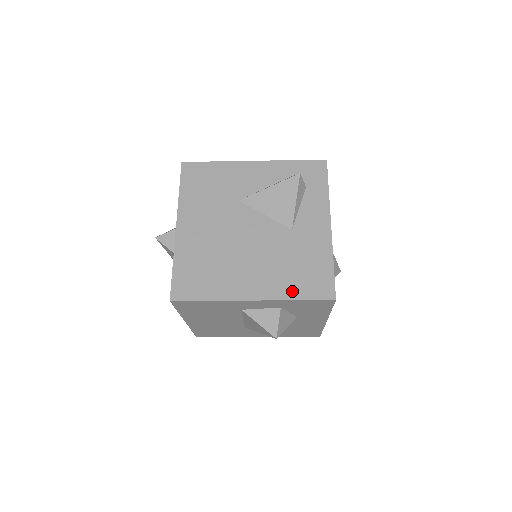
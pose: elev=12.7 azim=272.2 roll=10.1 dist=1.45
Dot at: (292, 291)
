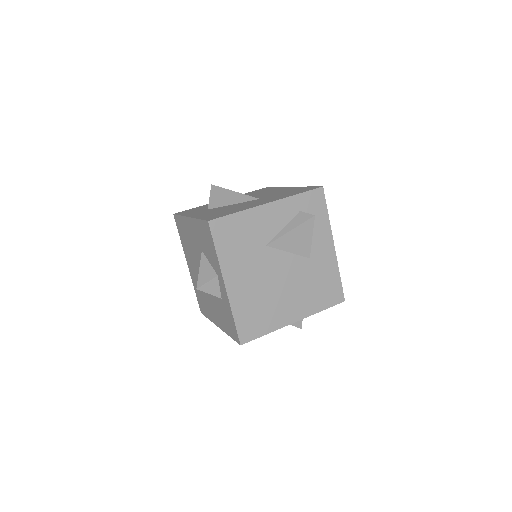
Dot at: (319, 306)
